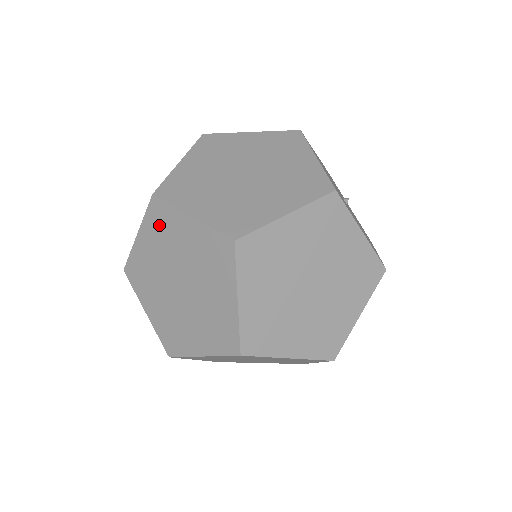
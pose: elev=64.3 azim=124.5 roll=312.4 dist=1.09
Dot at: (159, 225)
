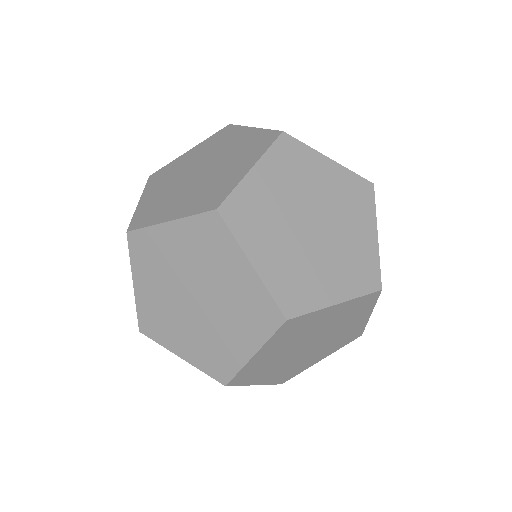
Dot at: (205, 239)
